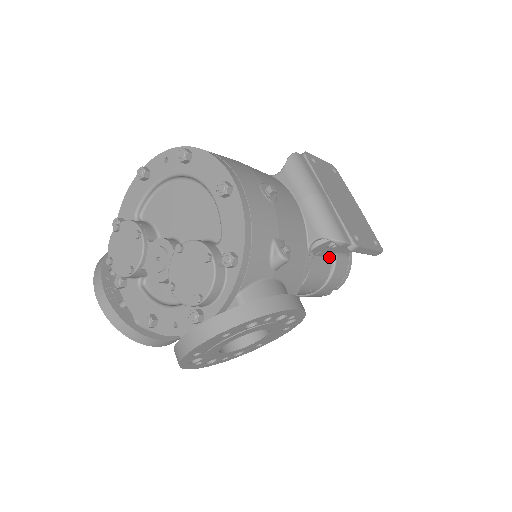
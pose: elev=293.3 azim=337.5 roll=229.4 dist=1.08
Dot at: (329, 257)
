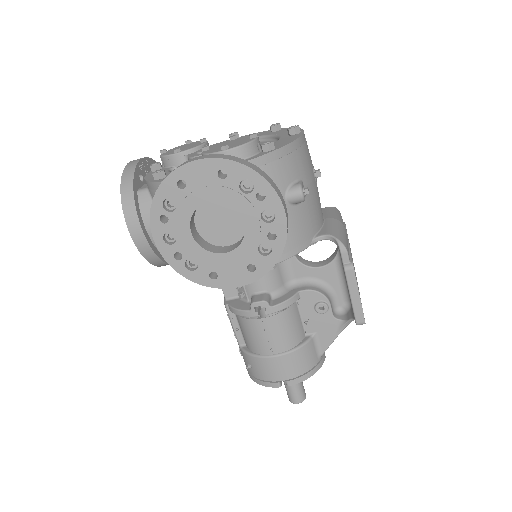
Dot at: (306, 333)
